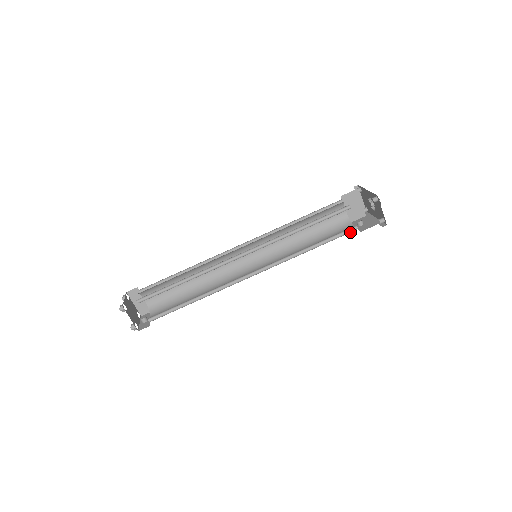
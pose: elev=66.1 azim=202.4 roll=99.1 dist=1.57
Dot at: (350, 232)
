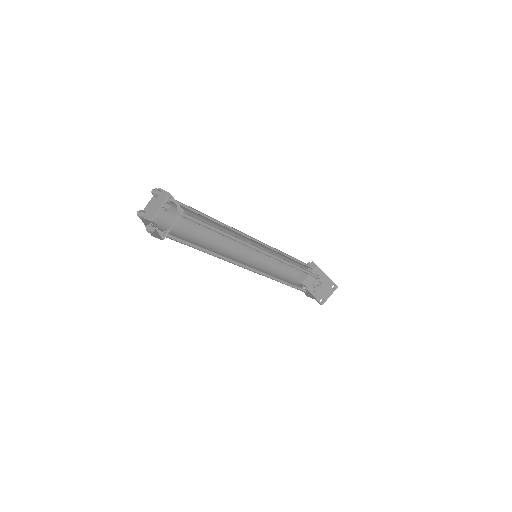
Dot at: (303, 291)
